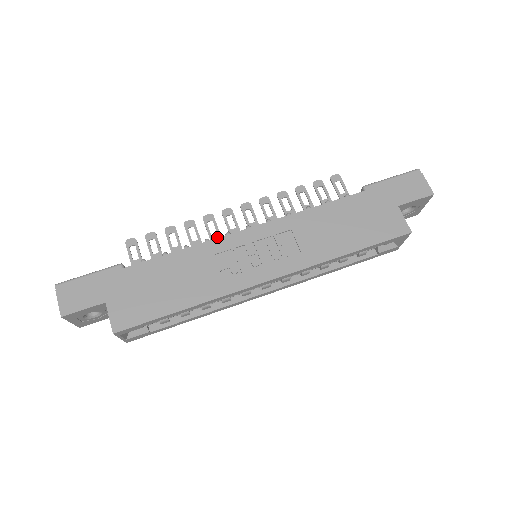
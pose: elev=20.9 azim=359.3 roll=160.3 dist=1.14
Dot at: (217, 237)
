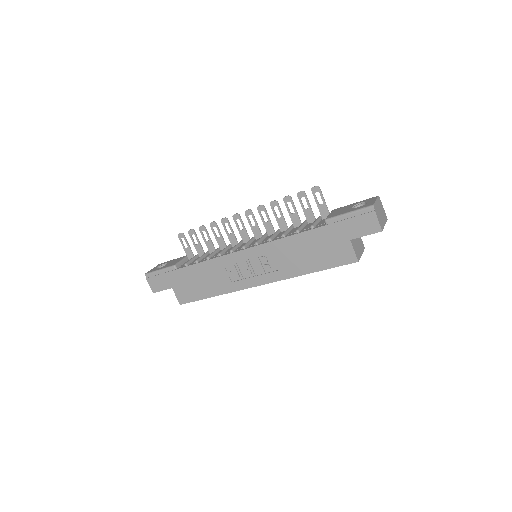
Dot at: (232, 236)
